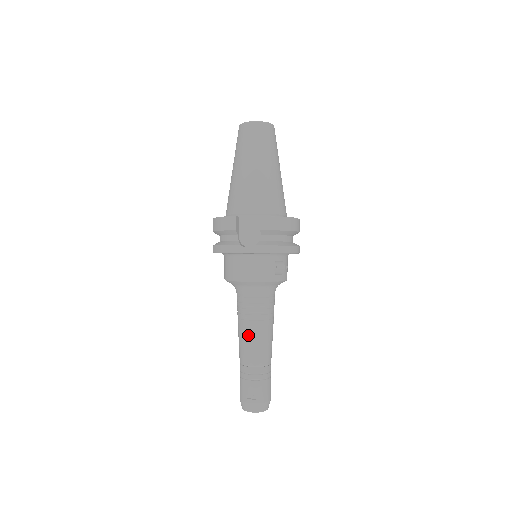
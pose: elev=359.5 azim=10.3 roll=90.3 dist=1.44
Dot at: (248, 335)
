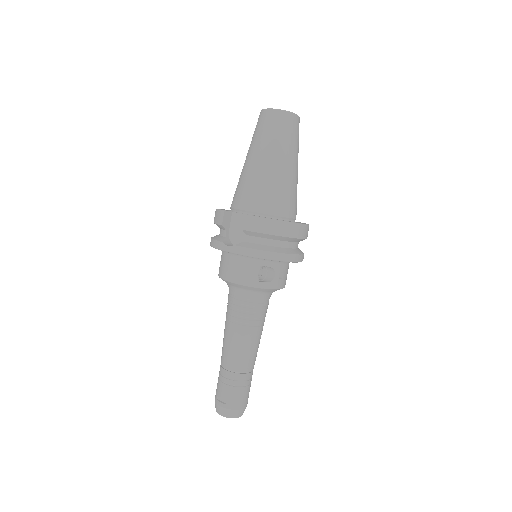
Dot at: (227, 336)
